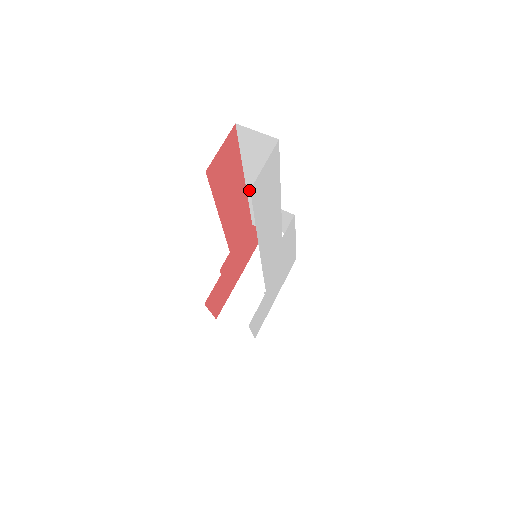
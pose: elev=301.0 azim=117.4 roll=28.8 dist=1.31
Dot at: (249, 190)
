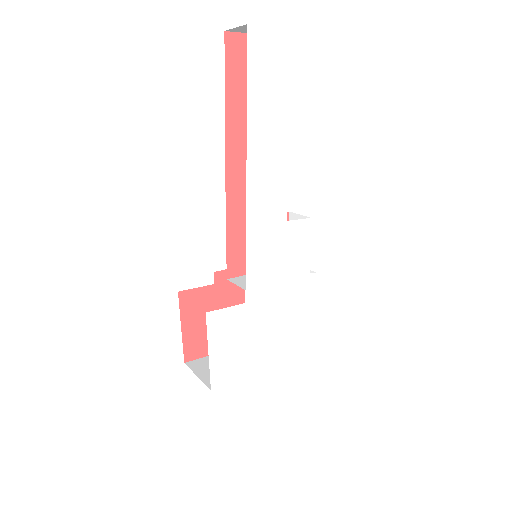
Dot at: occluded
